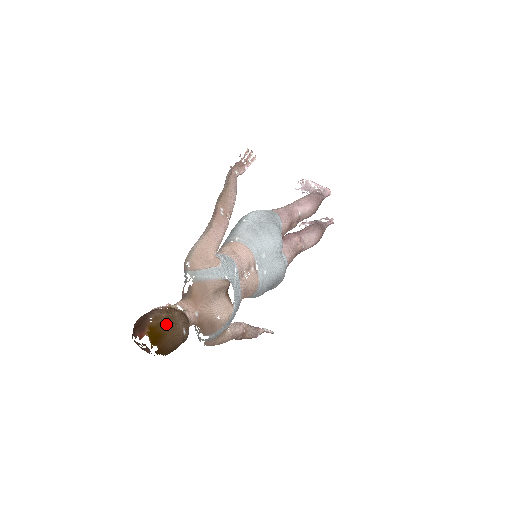
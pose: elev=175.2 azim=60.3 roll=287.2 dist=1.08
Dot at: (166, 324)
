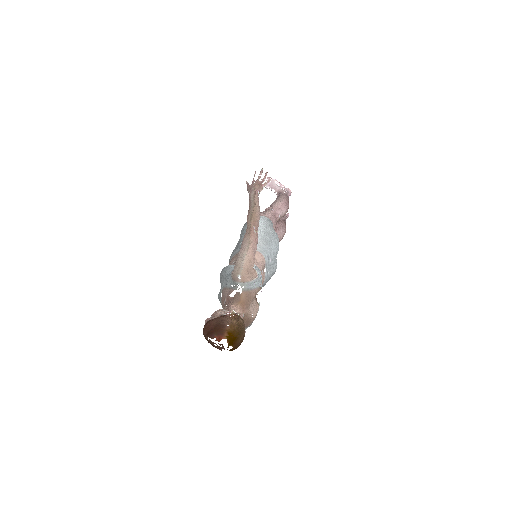
Dot at: (239, 330)
